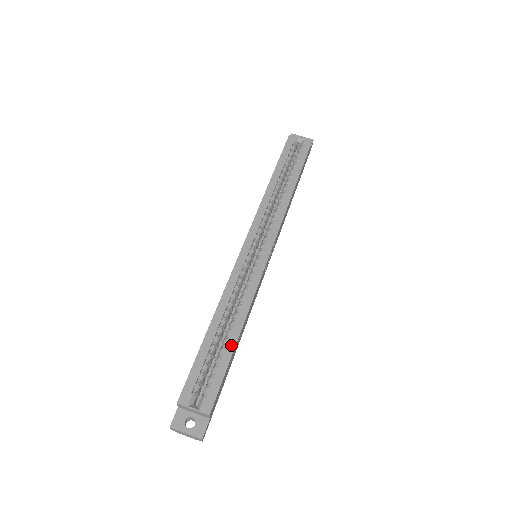
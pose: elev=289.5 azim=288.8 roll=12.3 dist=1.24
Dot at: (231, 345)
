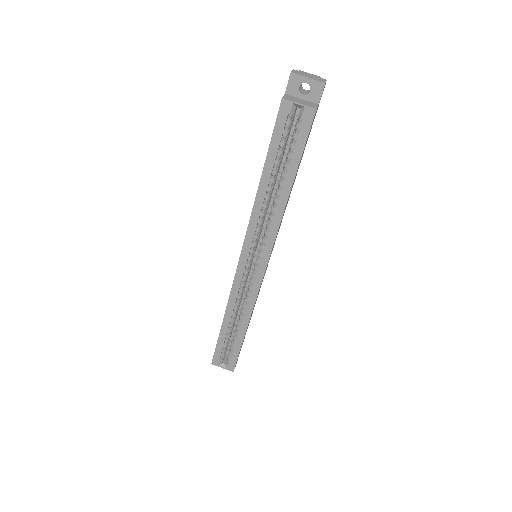
Dot at: (241, 337)
